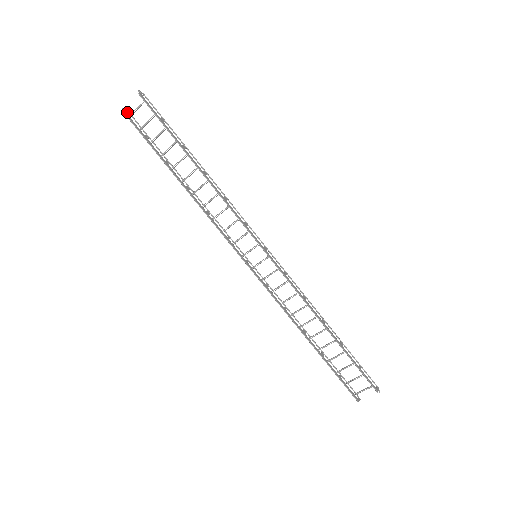
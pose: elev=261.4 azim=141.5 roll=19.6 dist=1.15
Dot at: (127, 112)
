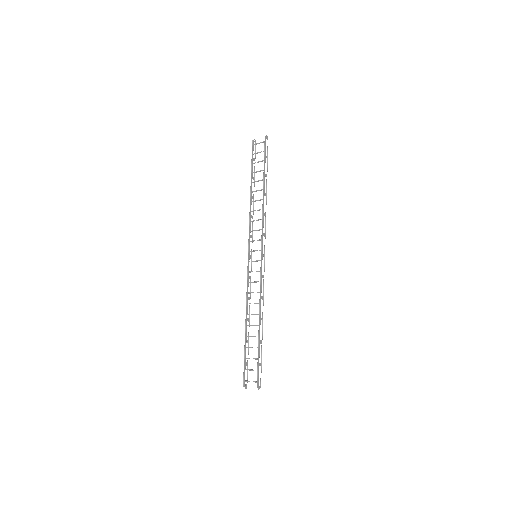
Dot at: (255, 142)
